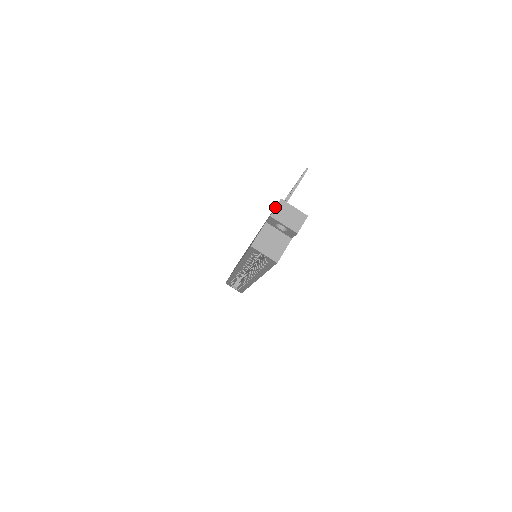
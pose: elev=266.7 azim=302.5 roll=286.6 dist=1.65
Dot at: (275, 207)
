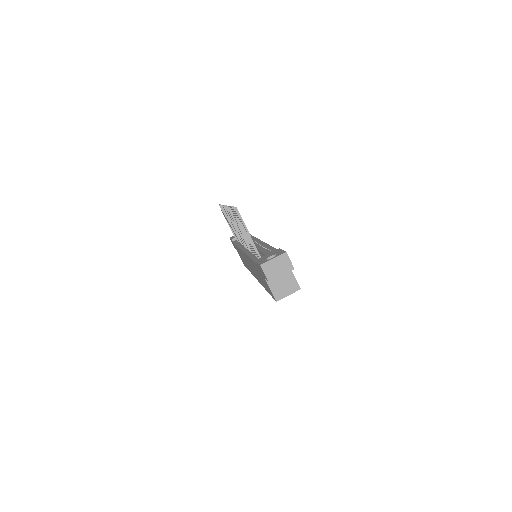
Dot at: (264, 274)
